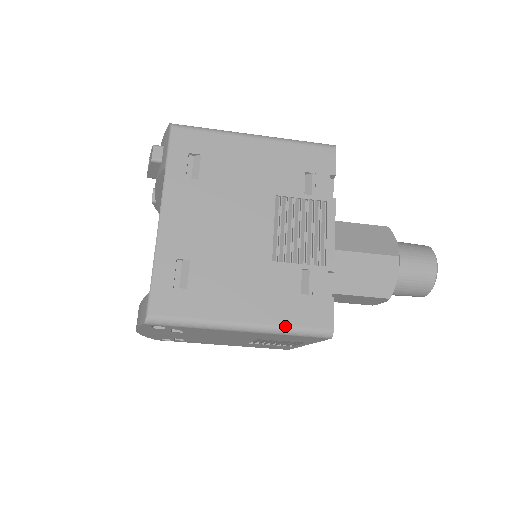
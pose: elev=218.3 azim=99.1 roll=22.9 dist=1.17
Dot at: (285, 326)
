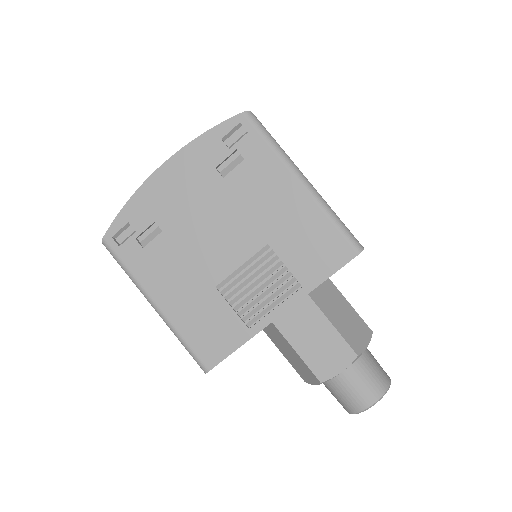
Dot at: occluded
